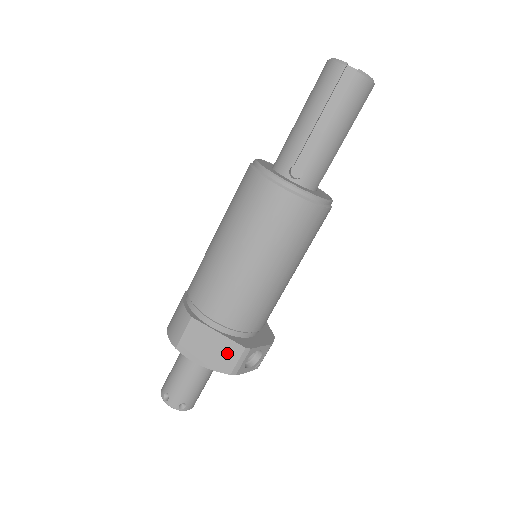
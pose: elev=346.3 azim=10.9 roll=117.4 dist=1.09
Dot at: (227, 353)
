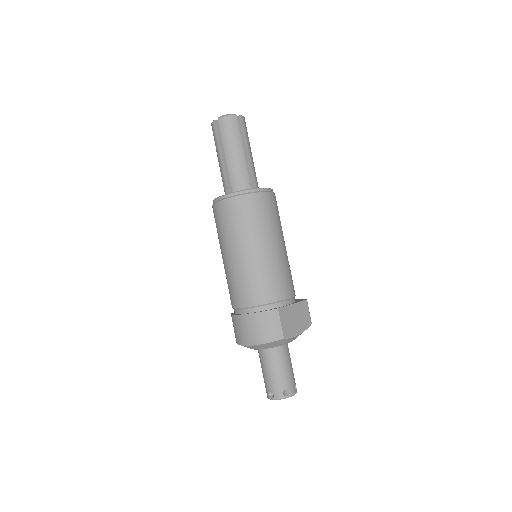
Dot at: (303, 312)
